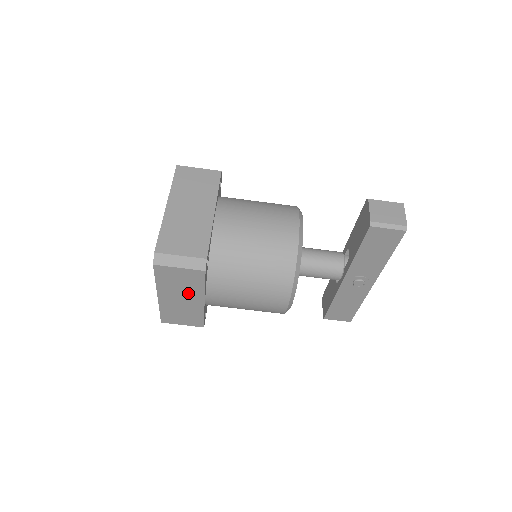
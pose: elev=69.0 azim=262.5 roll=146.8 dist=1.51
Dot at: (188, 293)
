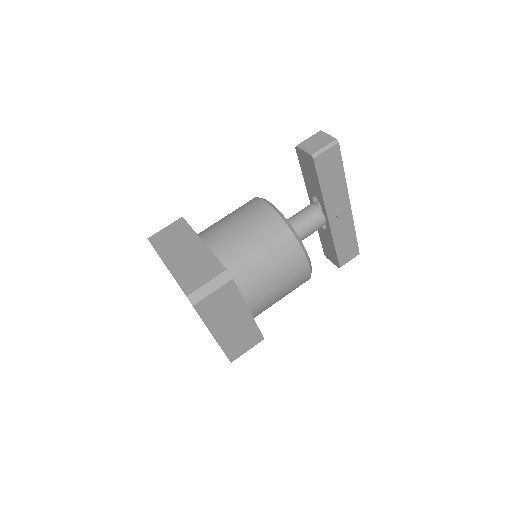
Dot at: (233, 313)
